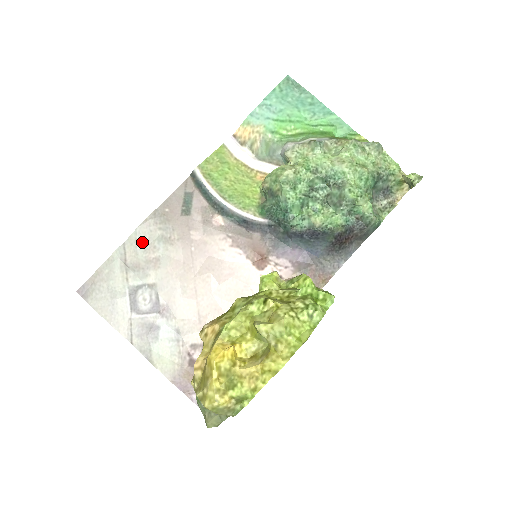
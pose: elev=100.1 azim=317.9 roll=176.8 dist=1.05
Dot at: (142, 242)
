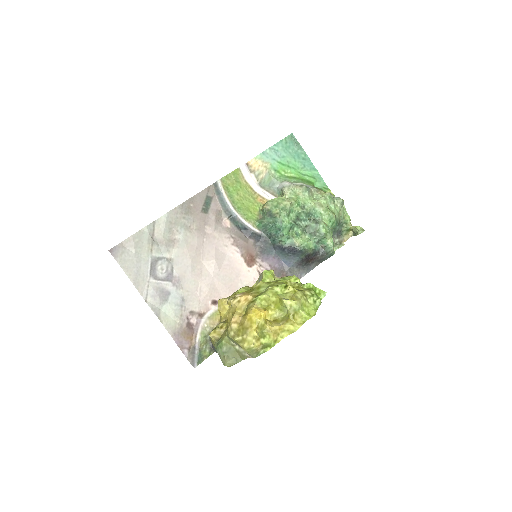
Dot at: (169, 224)
